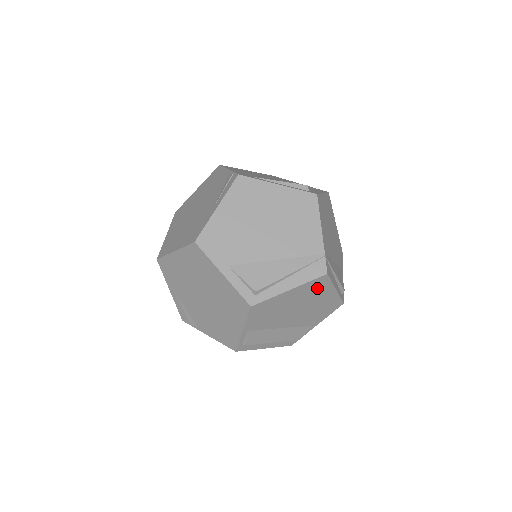
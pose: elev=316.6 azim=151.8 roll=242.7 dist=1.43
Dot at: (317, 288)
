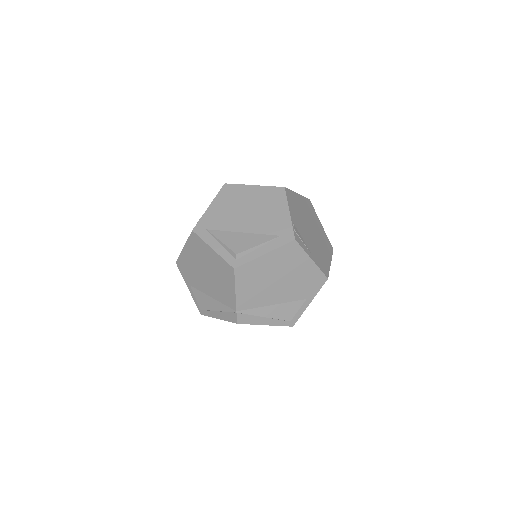
Dot at: occluded
